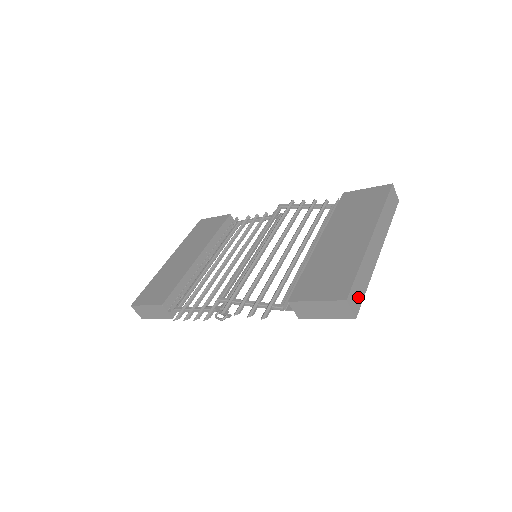
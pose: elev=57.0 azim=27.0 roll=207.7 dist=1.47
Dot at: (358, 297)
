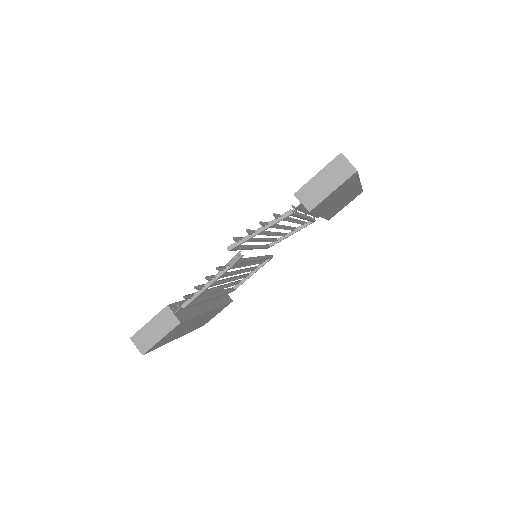
Dot at: occluded
